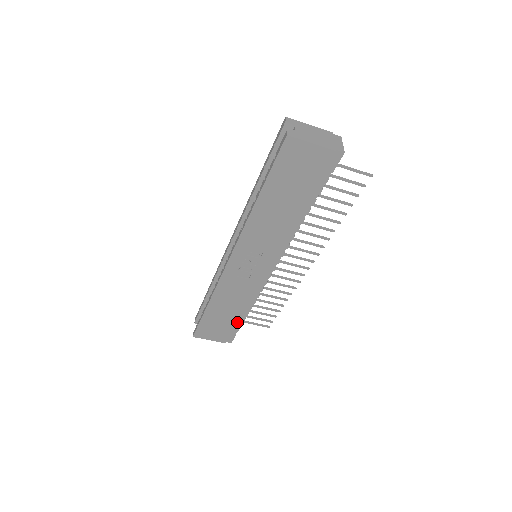
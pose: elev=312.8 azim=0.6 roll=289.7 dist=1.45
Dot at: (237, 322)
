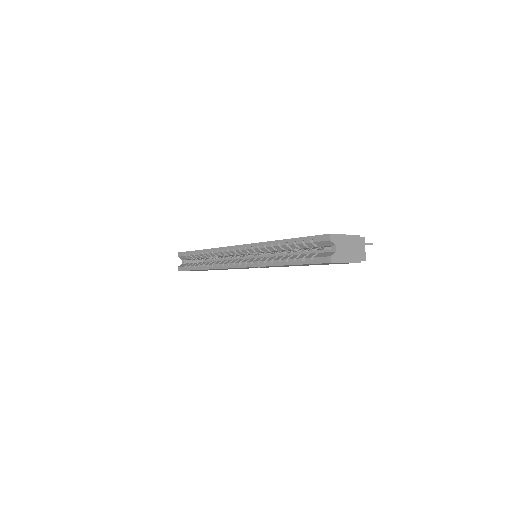
Dot at: occluded
